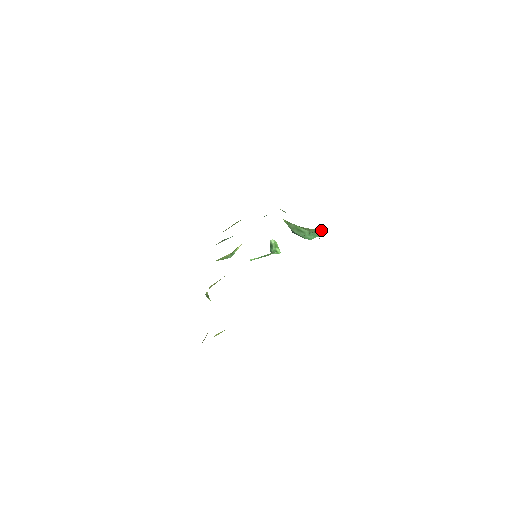
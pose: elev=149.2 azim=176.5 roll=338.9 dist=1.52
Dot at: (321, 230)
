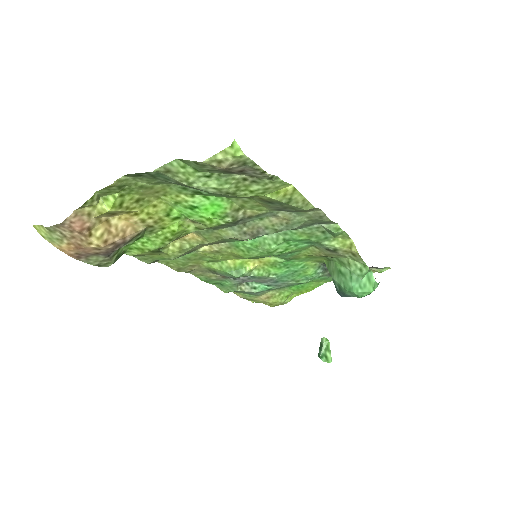
Dot at: (373, 282)
